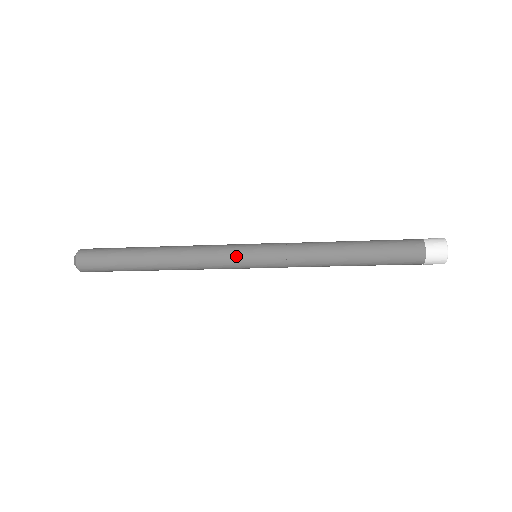
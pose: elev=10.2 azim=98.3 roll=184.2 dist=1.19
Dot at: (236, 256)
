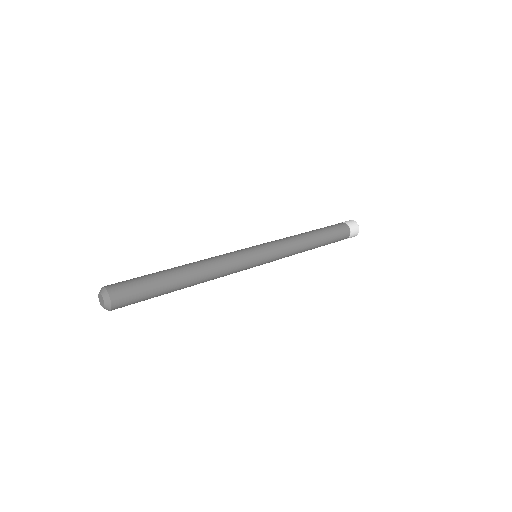
Dot at: (250, 258)
